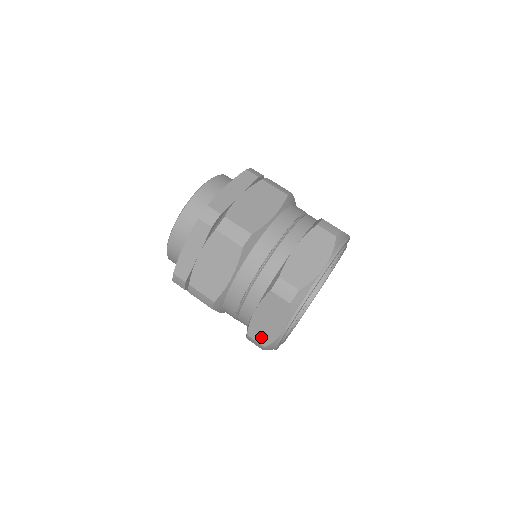
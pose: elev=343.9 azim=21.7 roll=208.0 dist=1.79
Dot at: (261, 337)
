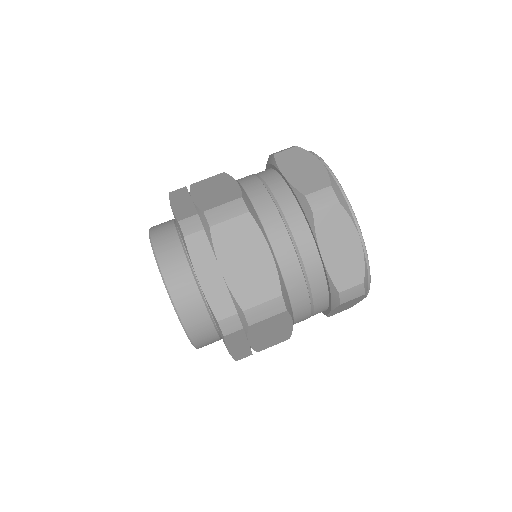
Dot at: (343, 310)
